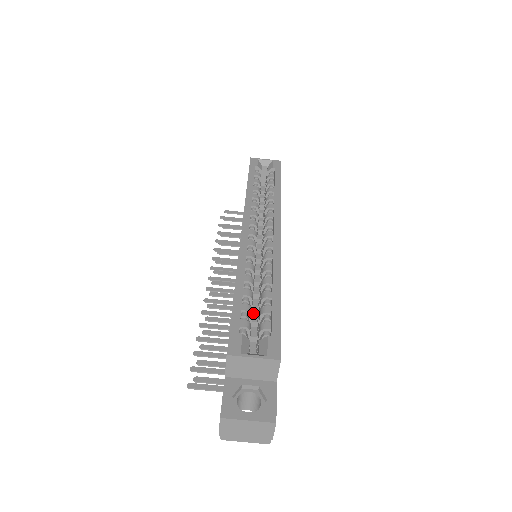
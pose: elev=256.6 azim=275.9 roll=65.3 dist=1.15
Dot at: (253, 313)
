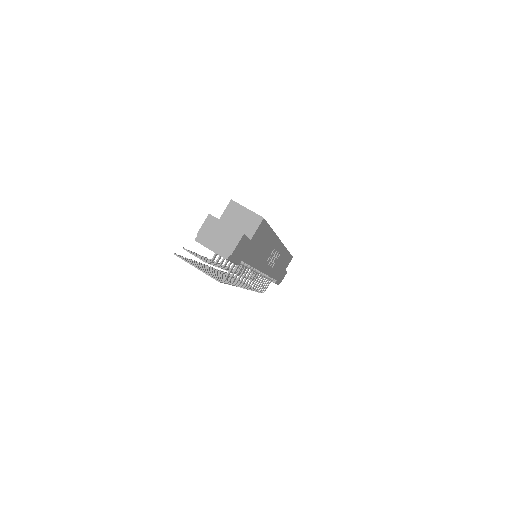
Dot at: occluded
